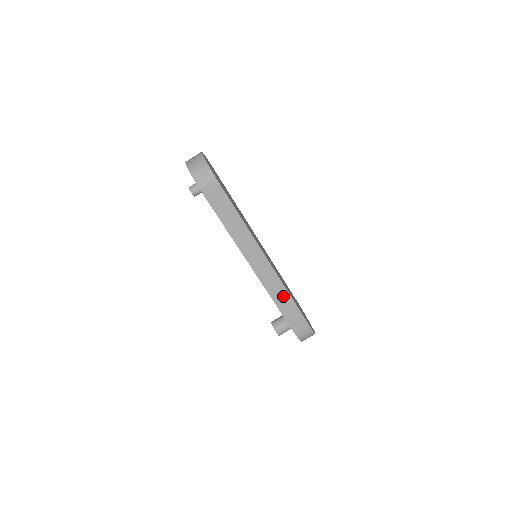
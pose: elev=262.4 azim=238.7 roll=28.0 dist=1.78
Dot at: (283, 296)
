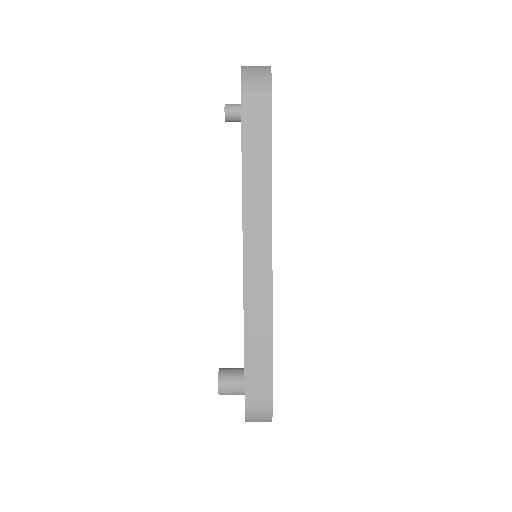
Dot at: (262, 330)
